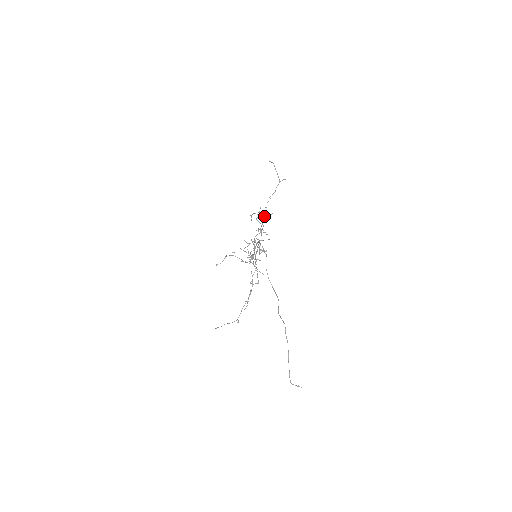
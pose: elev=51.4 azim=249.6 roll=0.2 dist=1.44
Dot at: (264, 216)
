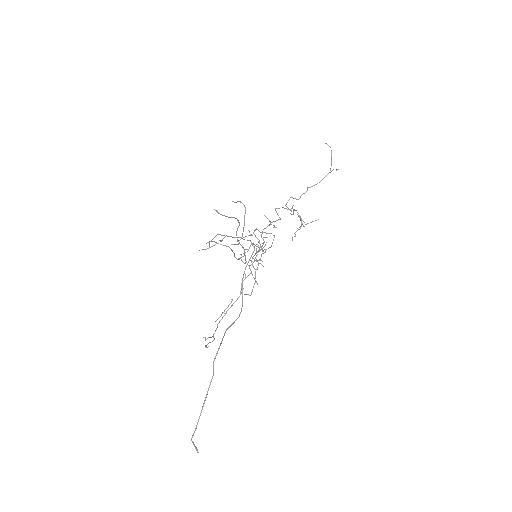
Dot at: (289, 209)
